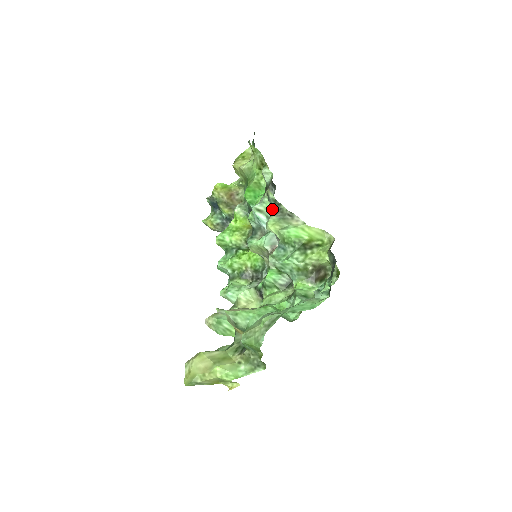
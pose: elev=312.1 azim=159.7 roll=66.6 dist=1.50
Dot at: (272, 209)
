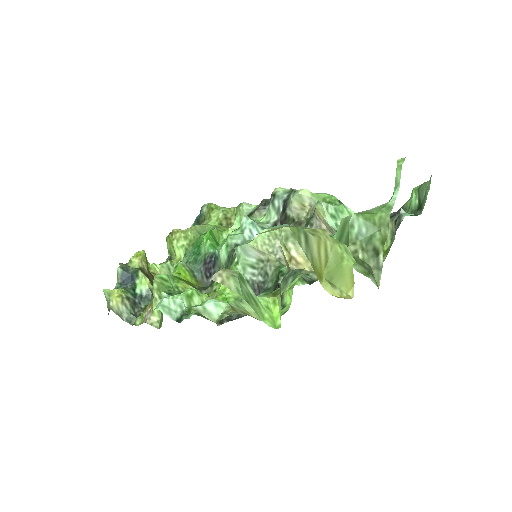
Dot at: (268, 221)
